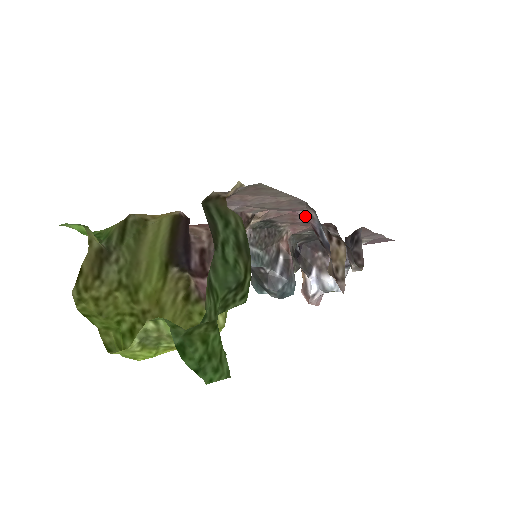
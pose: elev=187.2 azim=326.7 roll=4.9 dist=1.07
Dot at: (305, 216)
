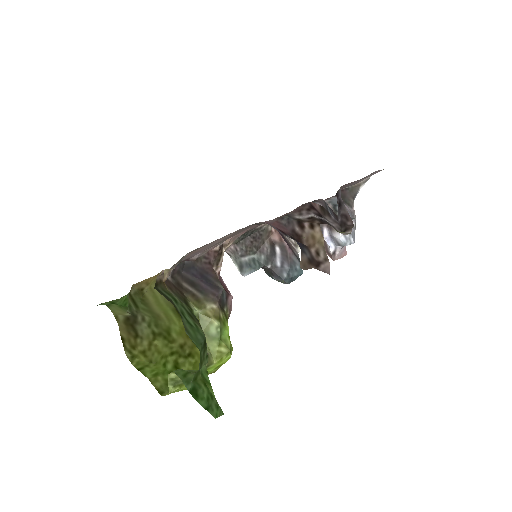
Dot at: occluded
